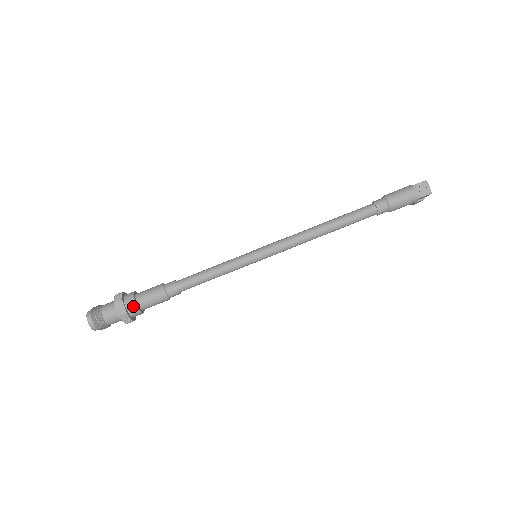
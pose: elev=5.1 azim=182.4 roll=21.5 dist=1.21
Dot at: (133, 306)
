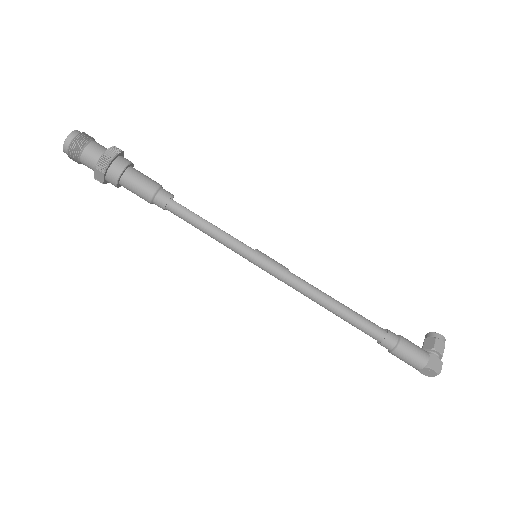
Dot at: (113, 184)
